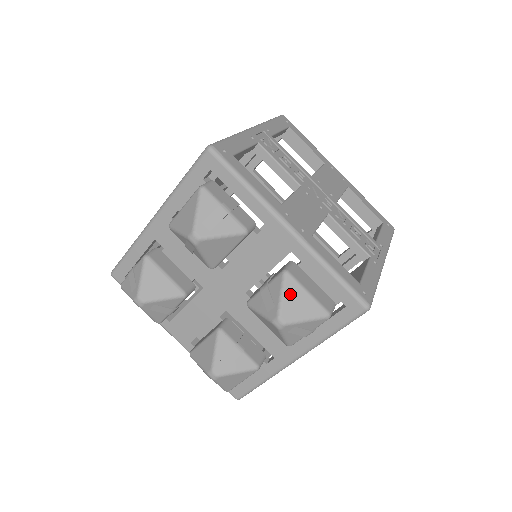
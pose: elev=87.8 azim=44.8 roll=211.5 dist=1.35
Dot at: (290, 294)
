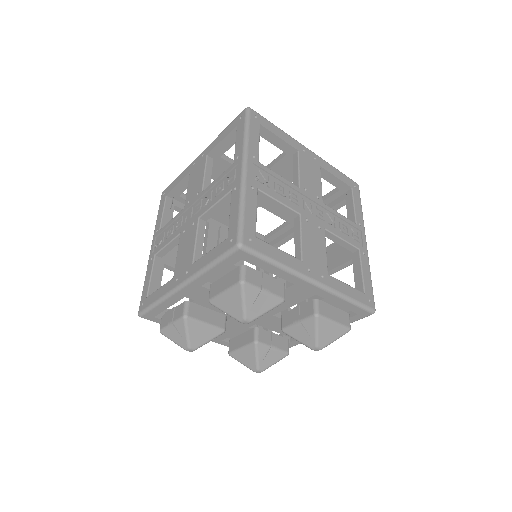
Dot at: (323, 329)
